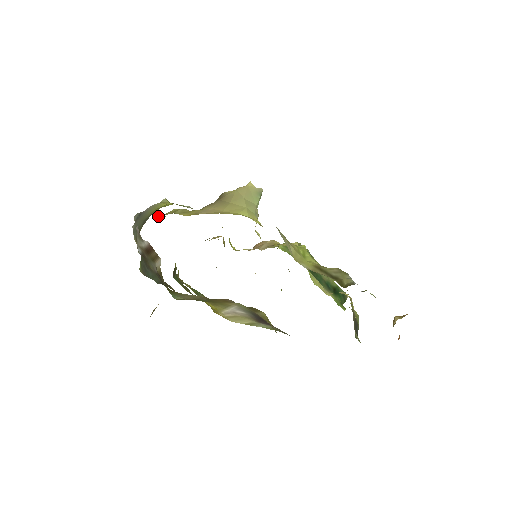
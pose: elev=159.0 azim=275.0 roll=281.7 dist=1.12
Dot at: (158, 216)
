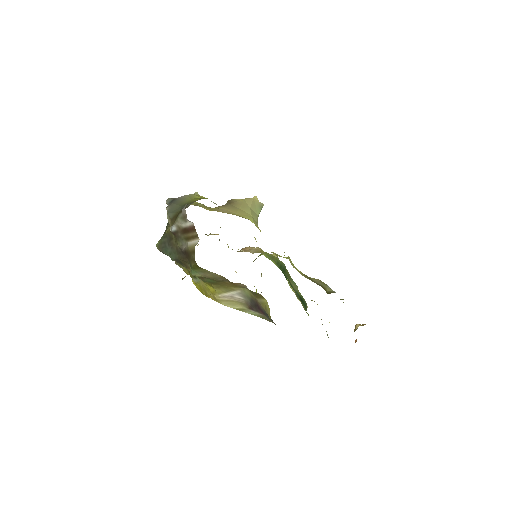
Dot at: occluded
